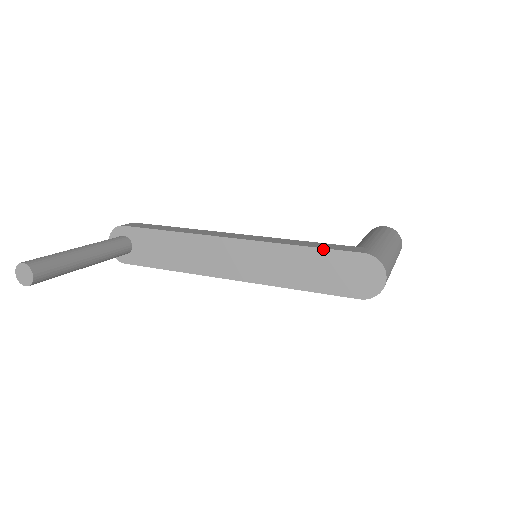
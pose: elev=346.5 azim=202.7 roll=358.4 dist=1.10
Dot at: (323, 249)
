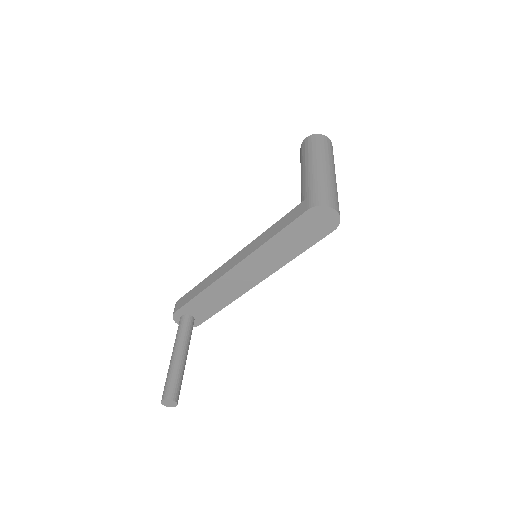
Dot at: (284, 228)
